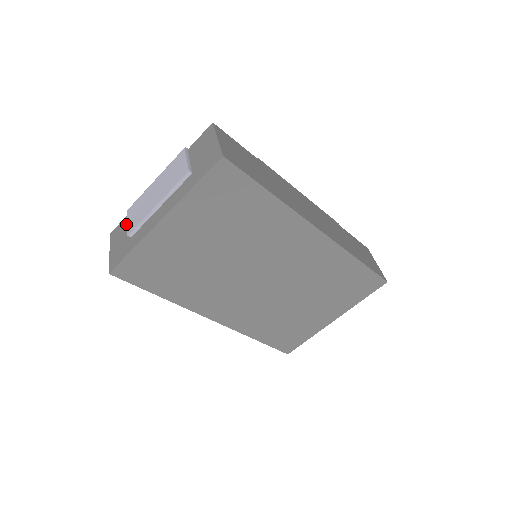
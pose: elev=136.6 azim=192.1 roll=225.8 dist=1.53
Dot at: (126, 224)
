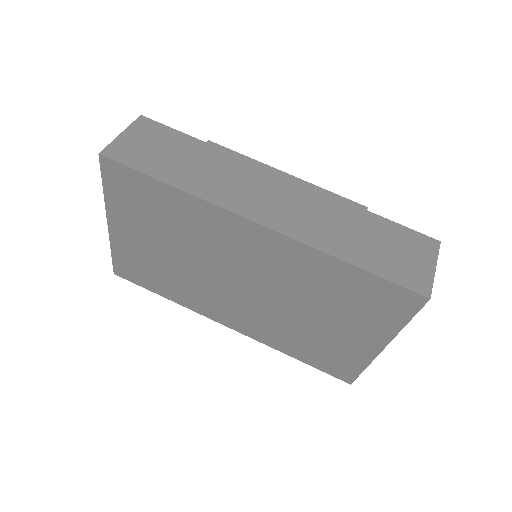
Dot at: occluded
